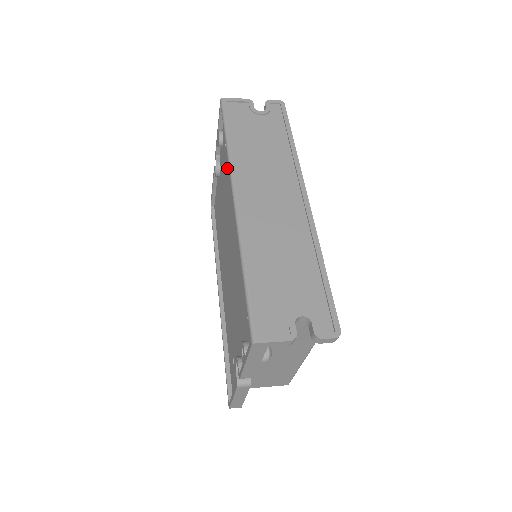
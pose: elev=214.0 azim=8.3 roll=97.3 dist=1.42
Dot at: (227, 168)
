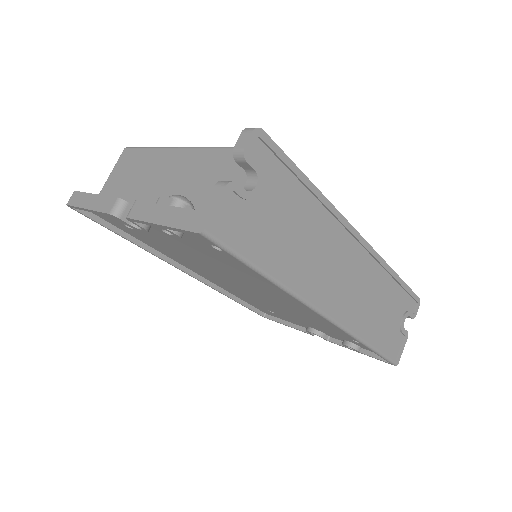
Dot at: (236, 265)
